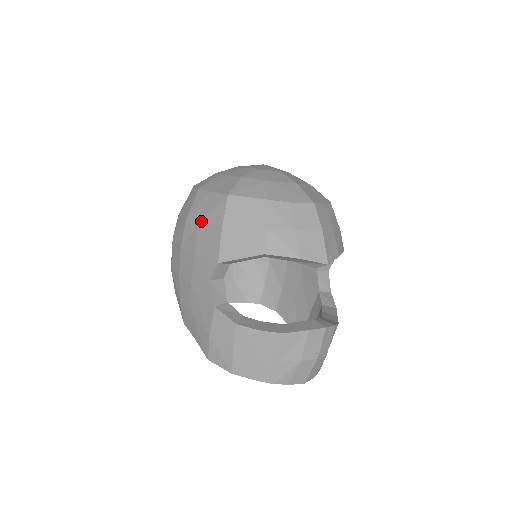
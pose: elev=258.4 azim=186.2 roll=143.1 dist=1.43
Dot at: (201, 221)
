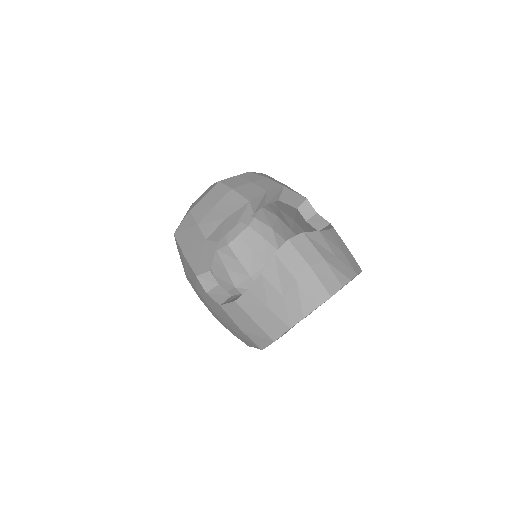
Dot at: (184, 267)
